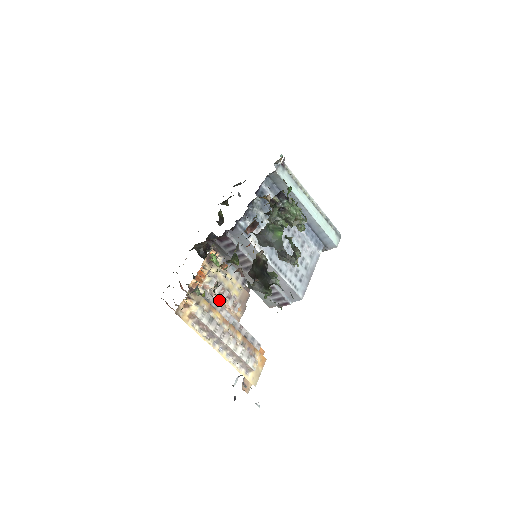
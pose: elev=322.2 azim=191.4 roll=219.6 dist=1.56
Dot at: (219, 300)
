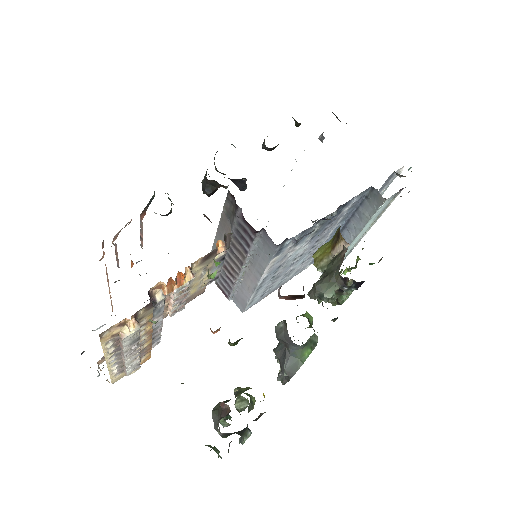
Dot at: (168, 300)
